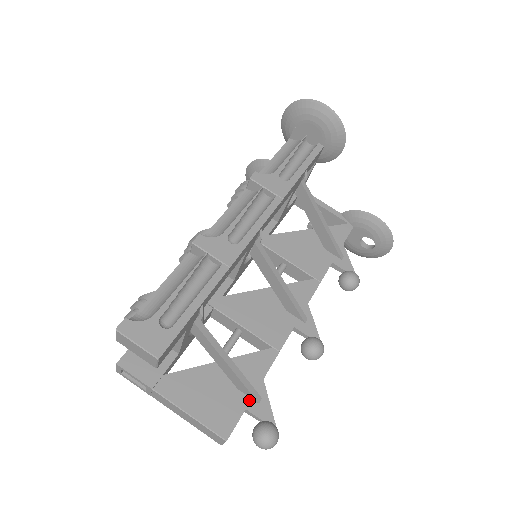
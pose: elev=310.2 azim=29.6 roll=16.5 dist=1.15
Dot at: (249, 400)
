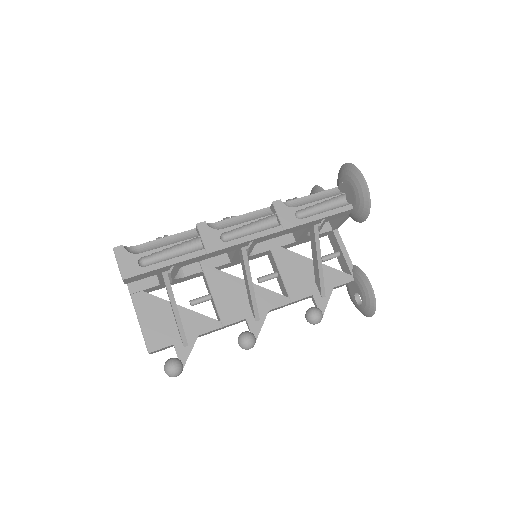
Dot at: (180, 341)
